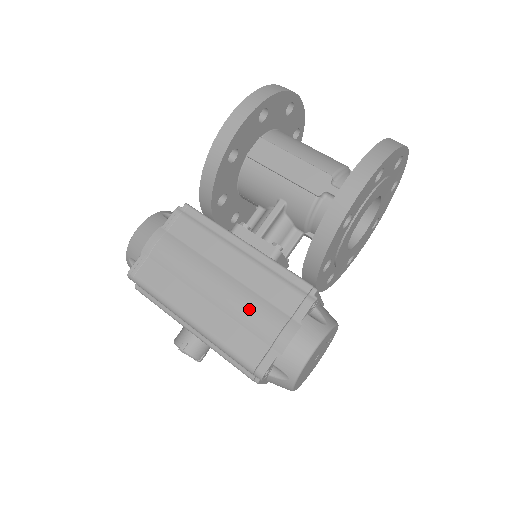
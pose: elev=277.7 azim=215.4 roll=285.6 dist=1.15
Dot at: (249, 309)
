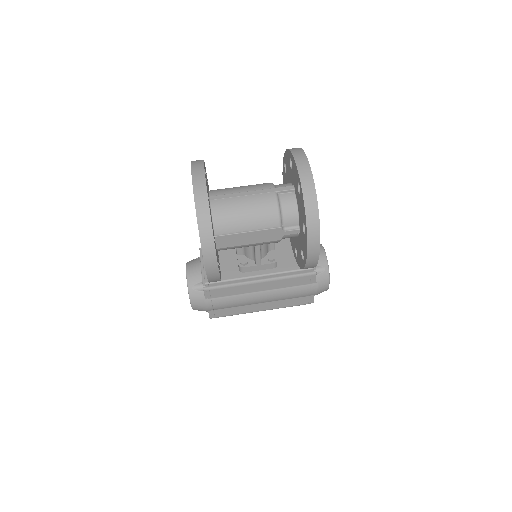
Dot at: (288, 295)
